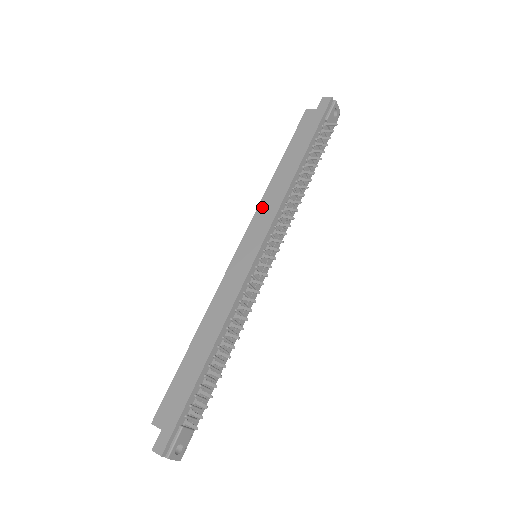
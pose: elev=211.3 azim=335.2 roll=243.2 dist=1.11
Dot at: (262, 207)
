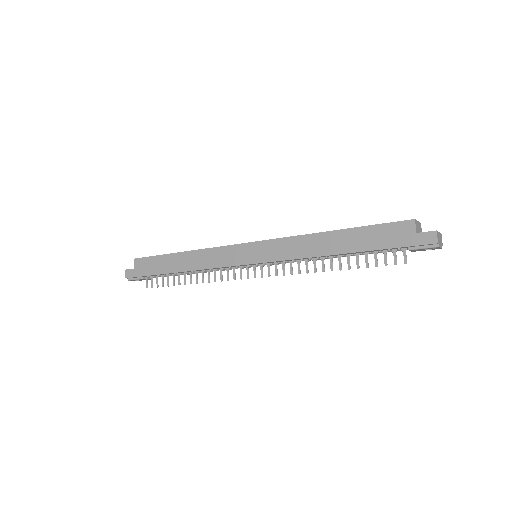
Dot at: (287, 242)
